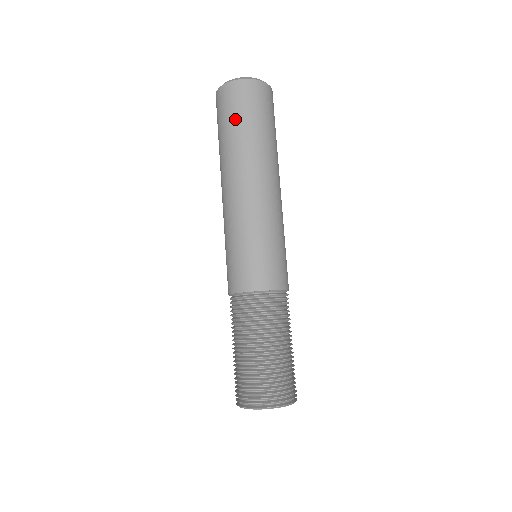
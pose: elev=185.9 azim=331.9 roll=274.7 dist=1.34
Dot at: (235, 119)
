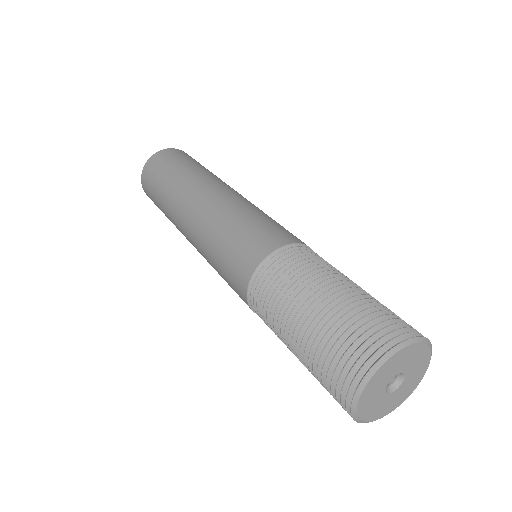
Dot at: (171, 166)
